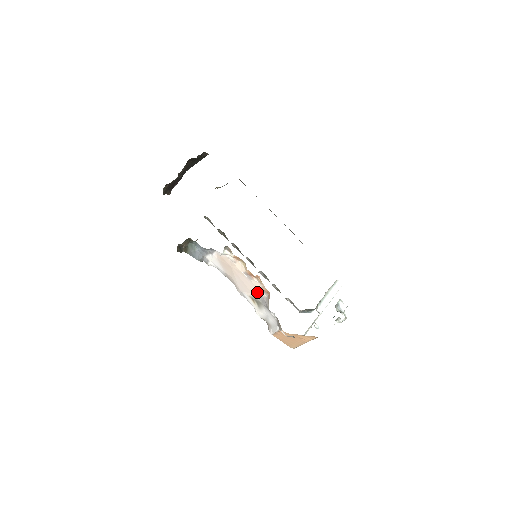
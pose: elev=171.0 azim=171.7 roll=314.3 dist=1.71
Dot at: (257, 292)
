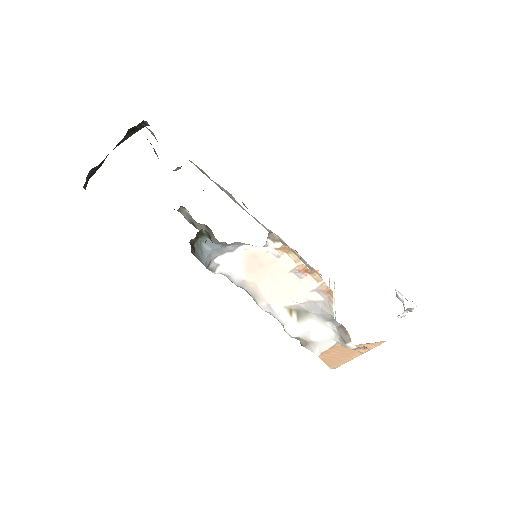
Dot at: (305, 297)
